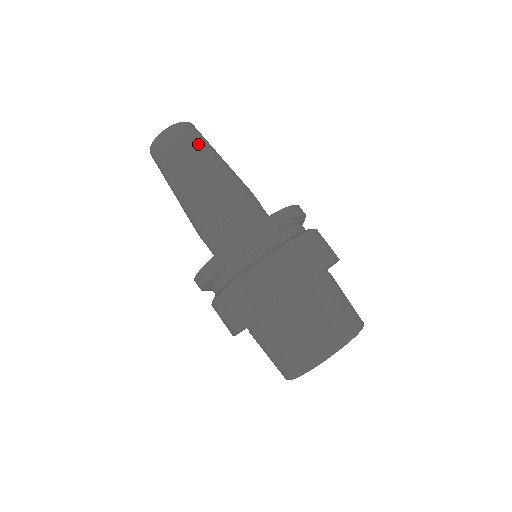
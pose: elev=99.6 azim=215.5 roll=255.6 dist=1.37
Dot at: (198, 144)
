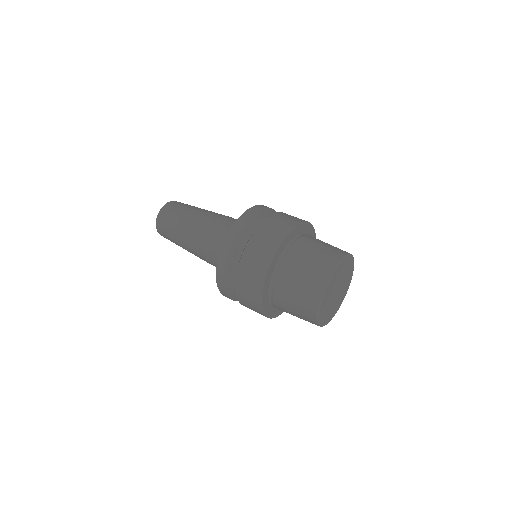
Dot at: (187, 206)
